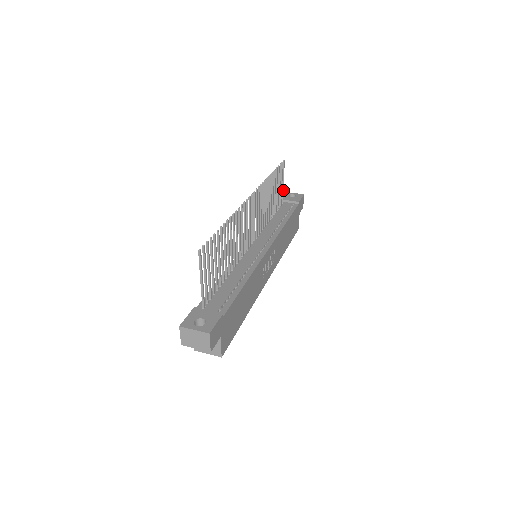
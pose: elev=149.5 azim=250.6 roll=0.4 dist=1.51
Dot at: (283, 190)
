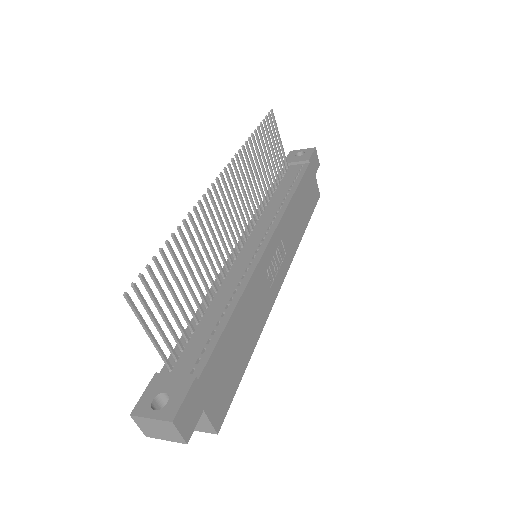
Dot at: (283, 150)
